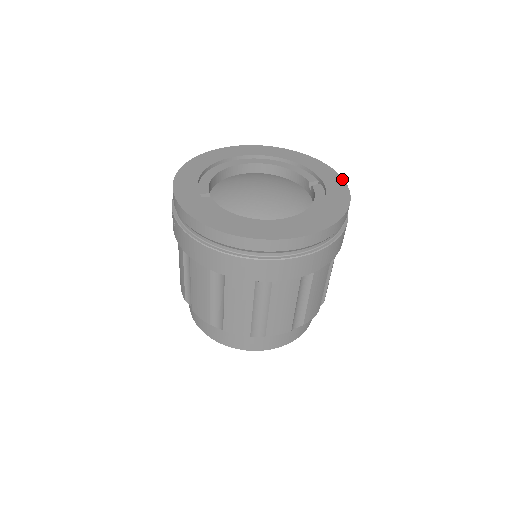
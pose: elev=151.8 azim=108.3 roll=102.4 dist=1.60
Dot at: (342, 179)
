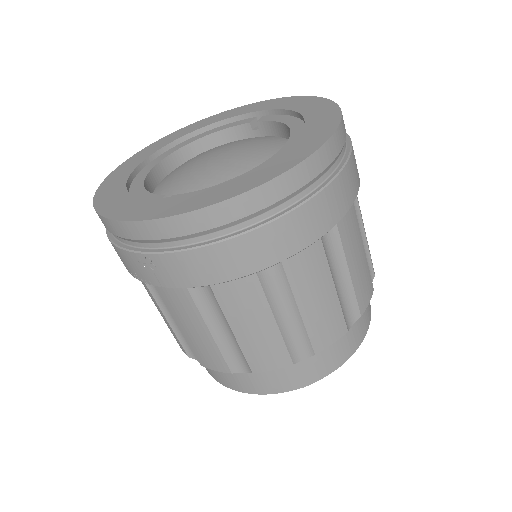
Dot at: (277, 99)
